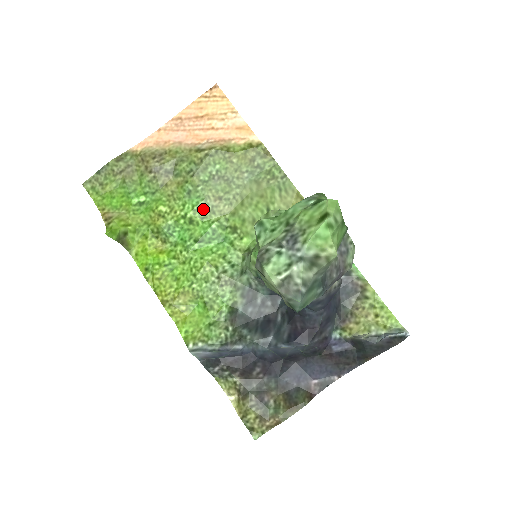
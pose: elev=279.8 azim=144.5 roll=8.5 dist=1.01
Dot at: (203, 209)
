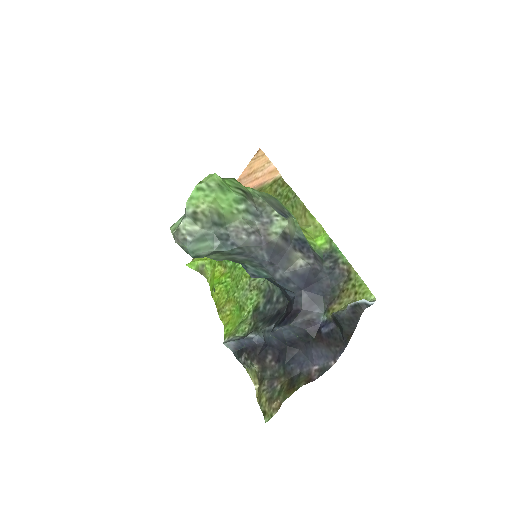
Dot at: occluded
